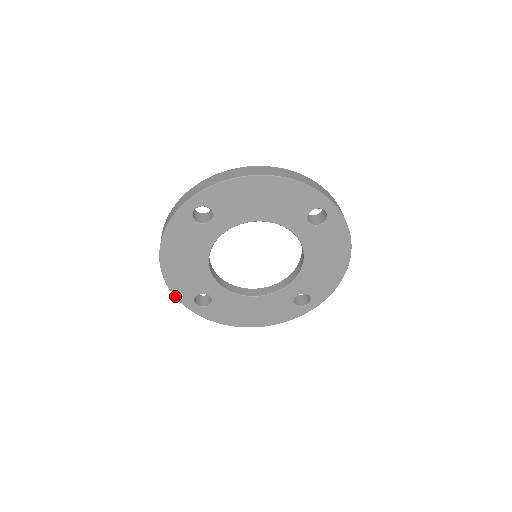
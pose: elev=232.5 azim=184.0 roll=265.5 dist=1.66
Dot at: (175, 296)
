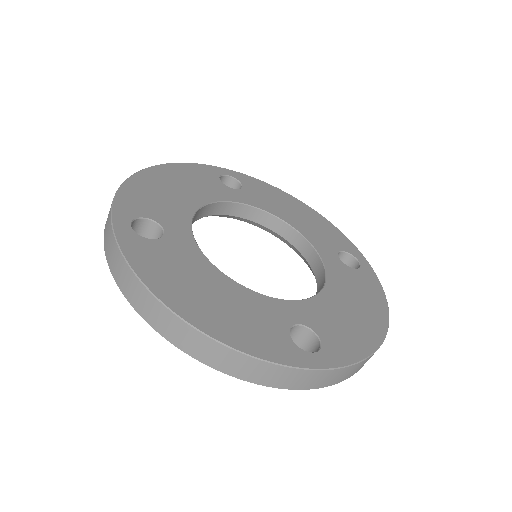
Dot at: (276, 363)
